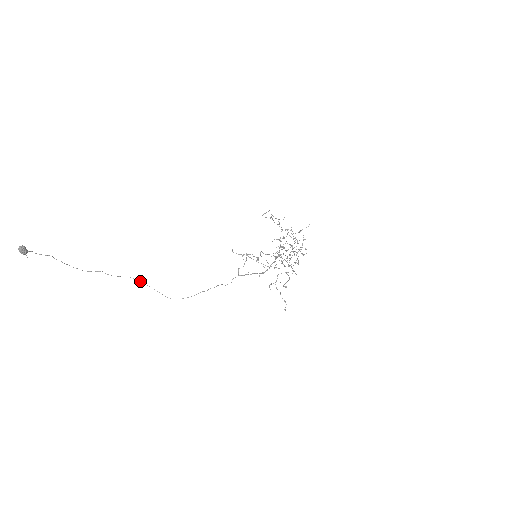
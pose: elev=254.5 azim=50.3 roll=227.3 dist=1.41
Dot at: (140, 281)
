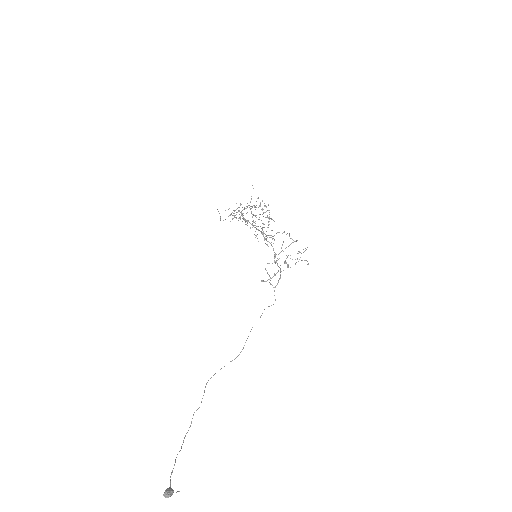
Dot at: occluded
